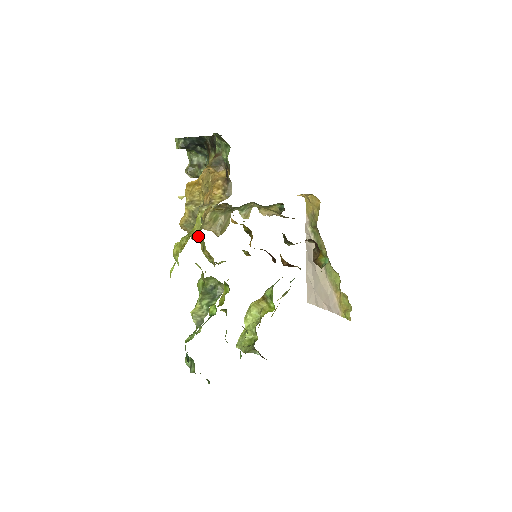
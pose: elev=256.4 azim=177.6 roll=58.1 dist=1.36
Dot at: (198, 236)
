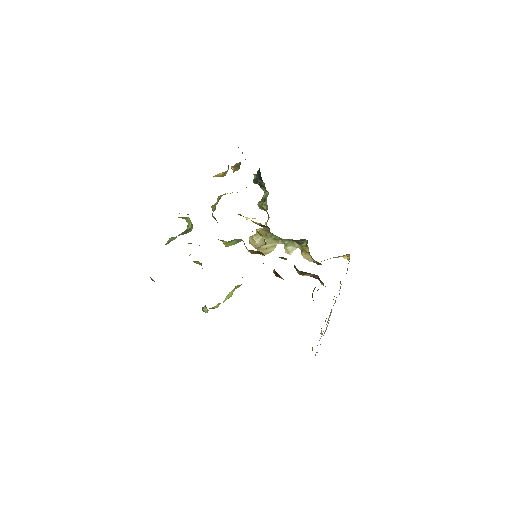
Dot at: occluded
